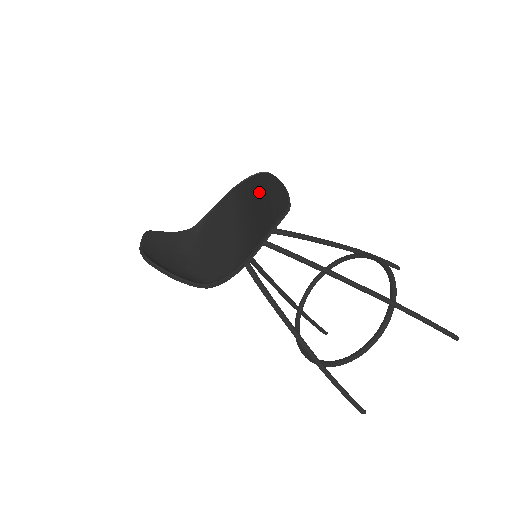
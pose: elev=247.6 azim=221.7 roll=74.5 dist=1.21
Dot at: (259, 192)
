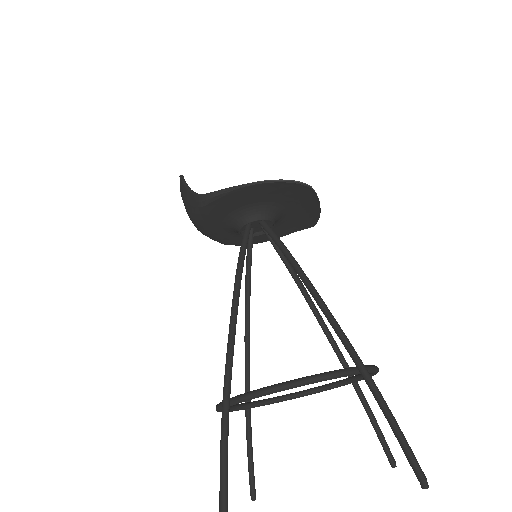
Dot at: (297, 209)
